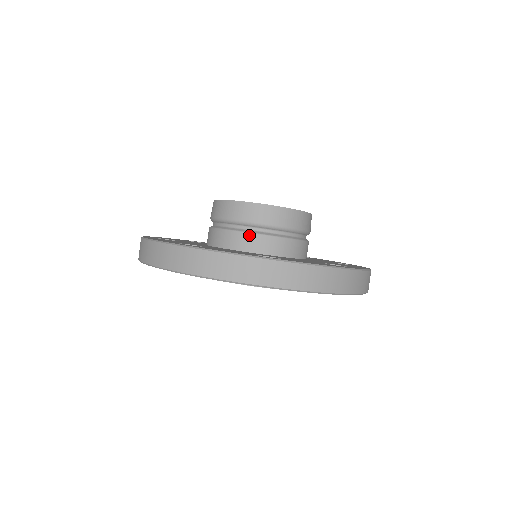
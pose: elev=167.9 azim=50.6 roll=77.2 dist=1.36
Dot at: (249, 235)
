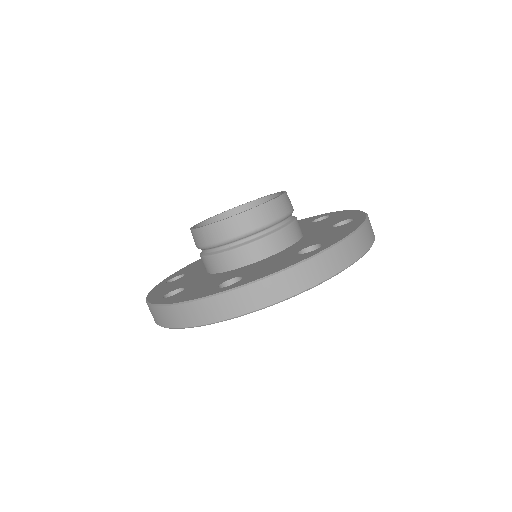
Dot at: (222, 255)
